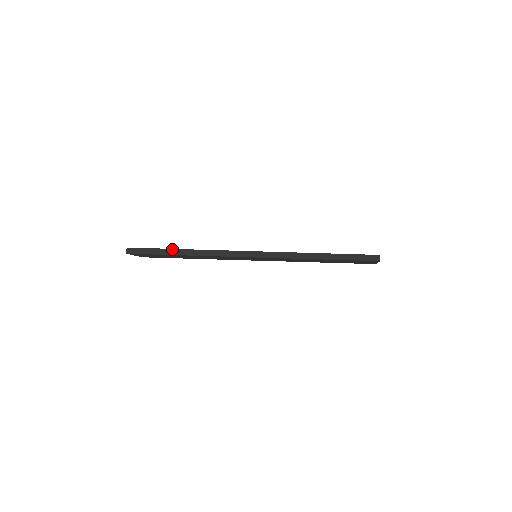
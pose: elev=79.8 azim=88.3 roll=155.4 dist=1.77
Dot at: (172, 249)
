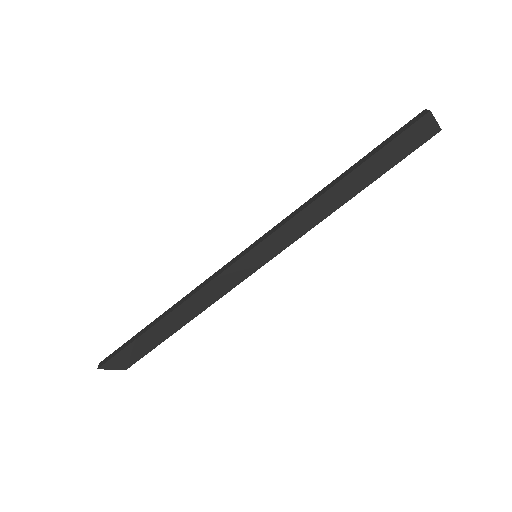
Dot at: (148, 325)
